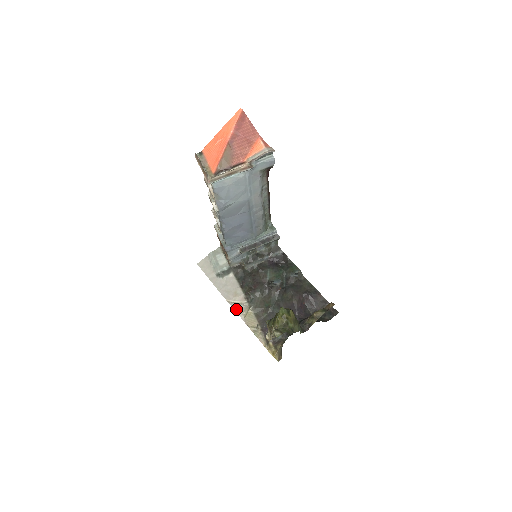
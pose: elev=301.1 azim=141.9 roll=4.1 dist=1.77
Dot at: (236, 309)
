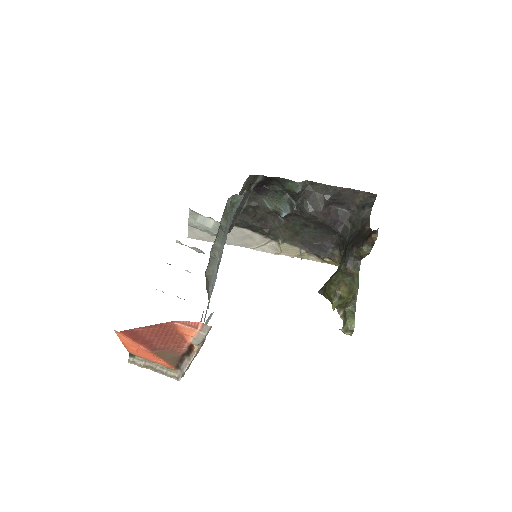
Dot at: (267, 251)
